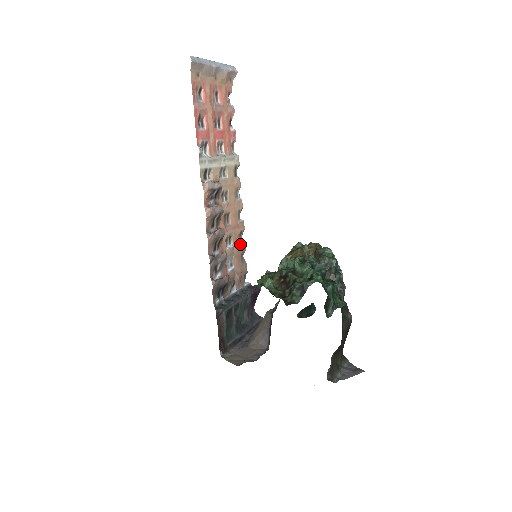
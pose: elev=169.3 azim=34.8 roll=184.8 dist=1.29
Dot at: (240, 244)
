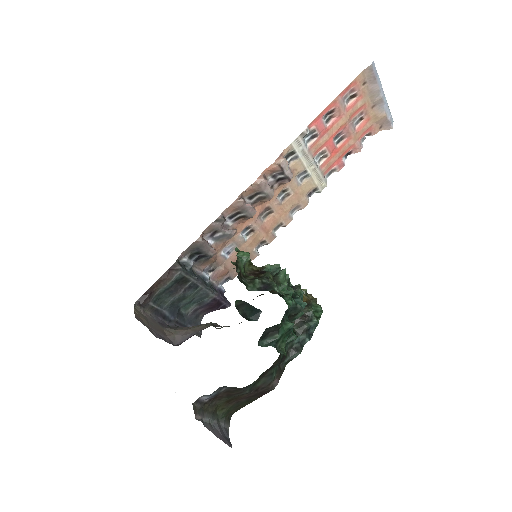
Dot at: (253, 249)
